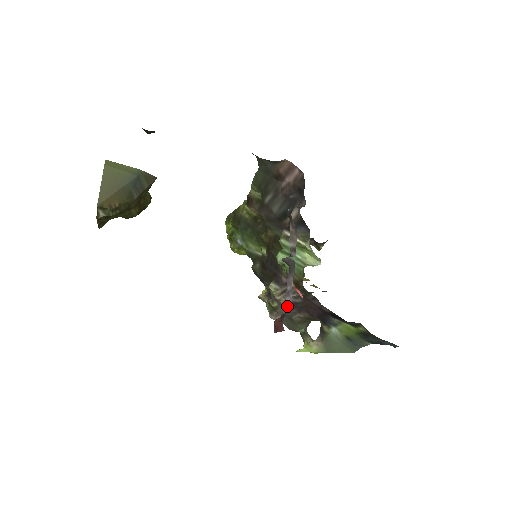
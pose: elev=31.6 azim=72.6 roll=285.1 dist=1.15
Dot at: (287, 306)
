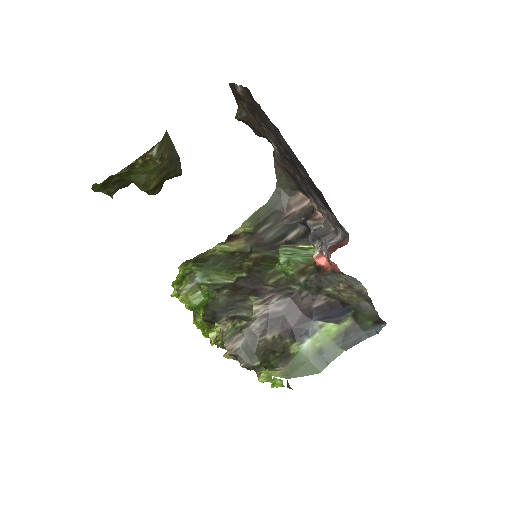
Dot at: (337, 241)
